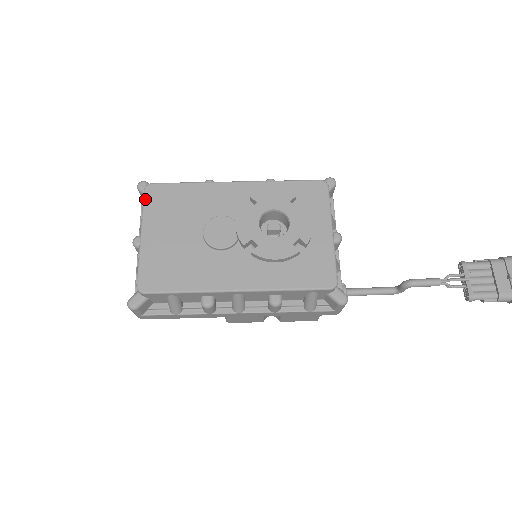
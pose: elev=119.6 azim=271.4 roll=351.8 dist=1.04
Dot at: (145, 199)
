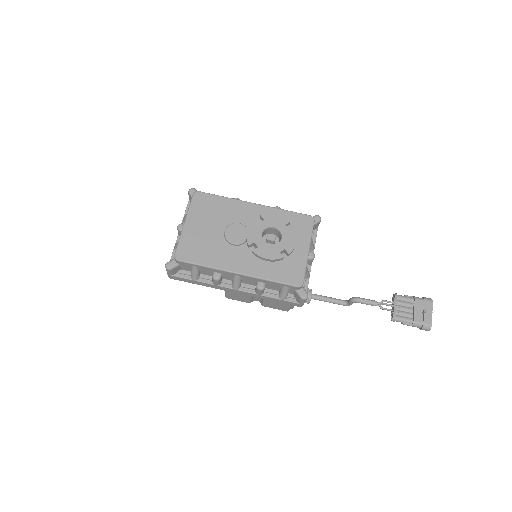
Dot at: (192, 201)
